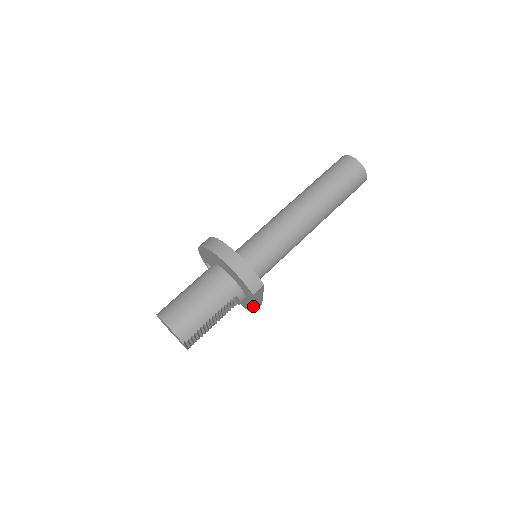
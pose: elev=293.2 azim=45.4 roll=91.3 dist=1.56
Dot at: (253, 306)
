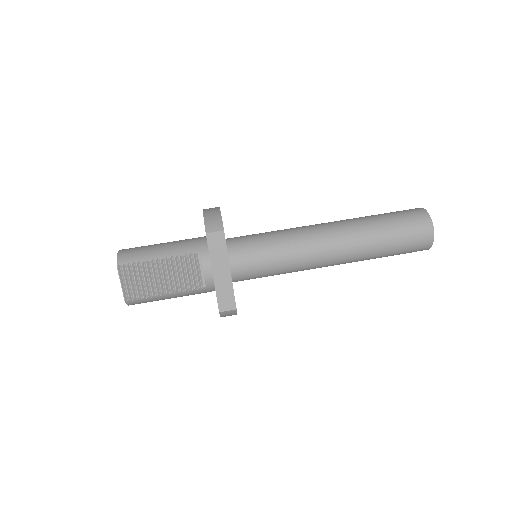
Dot at: (216, 283)
